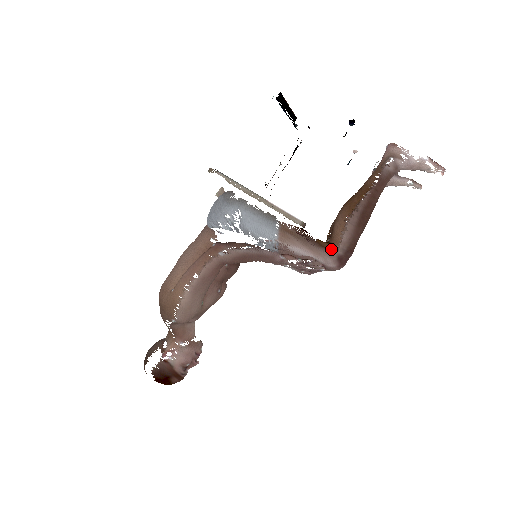
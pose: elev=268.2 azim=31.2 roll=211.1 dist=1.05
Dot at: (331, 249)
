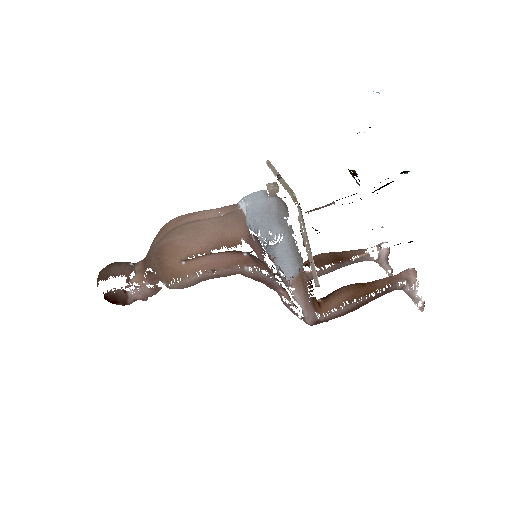
Dot at: (318, 312)
